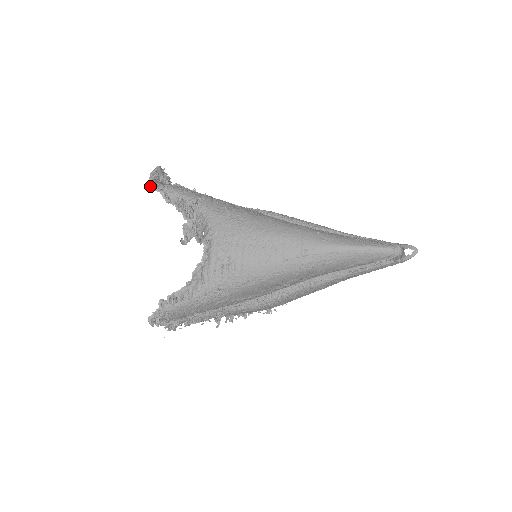
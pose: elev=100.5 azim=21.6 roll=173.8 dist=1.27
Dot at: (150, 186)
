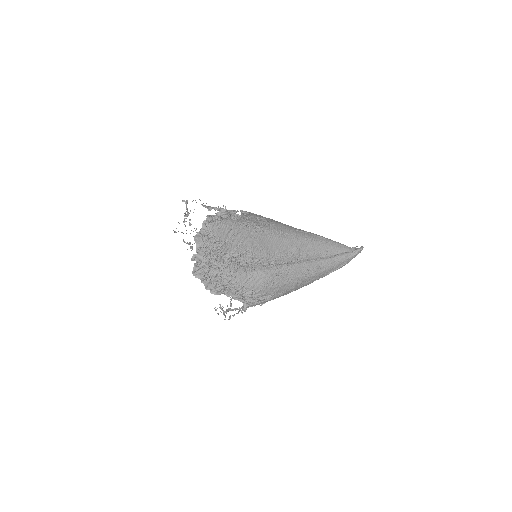
Dot at: occluded
